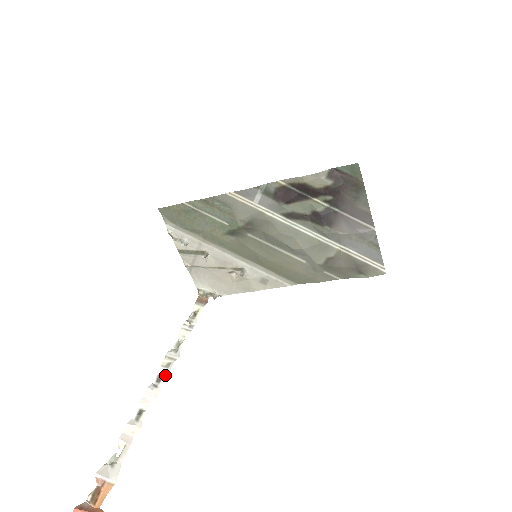
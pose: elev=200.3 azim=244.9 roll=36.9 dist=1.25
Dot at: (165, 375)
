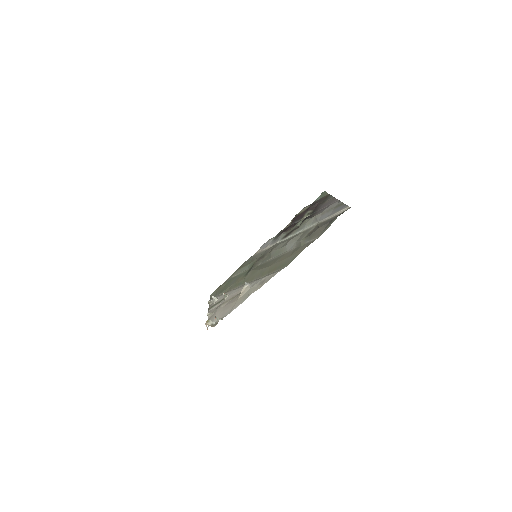
Dot at: occluded
